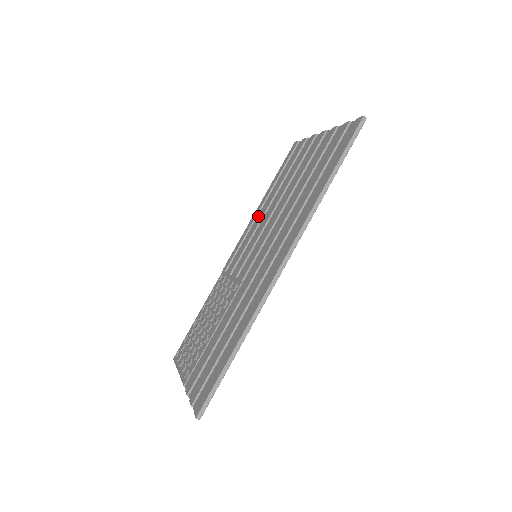
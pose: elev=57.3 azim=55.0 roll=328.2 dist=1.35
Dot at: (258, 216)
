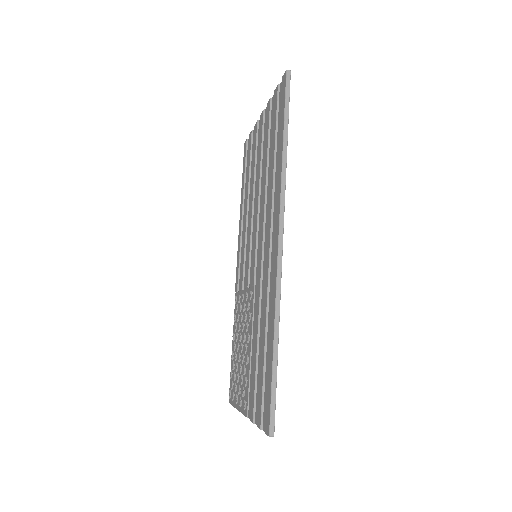
Dot at: (243, 224)
